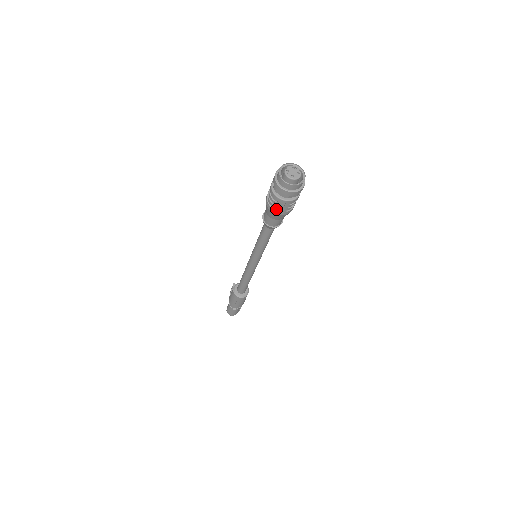
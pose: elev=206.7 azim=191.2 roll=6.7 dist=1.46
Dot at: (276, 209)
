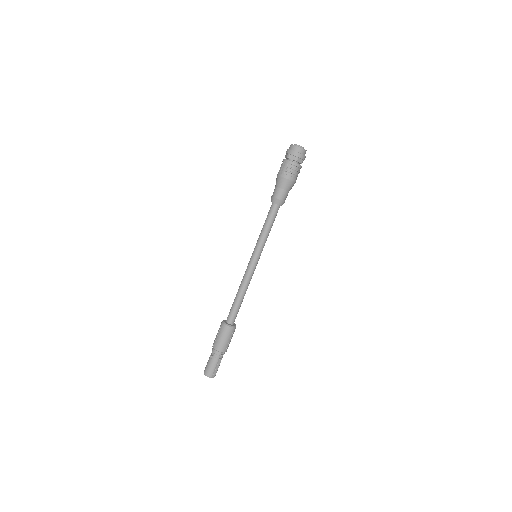
Dot at: (280, 171)
